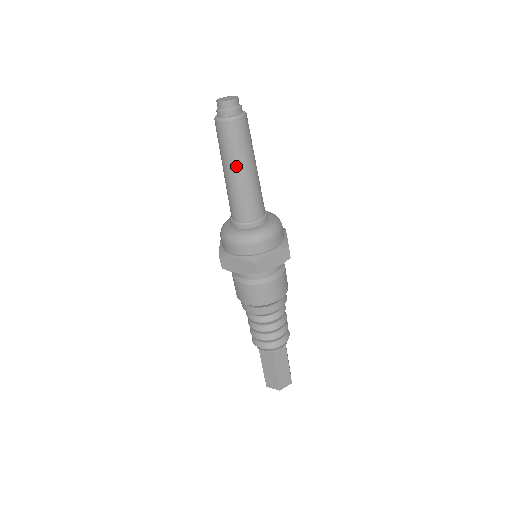
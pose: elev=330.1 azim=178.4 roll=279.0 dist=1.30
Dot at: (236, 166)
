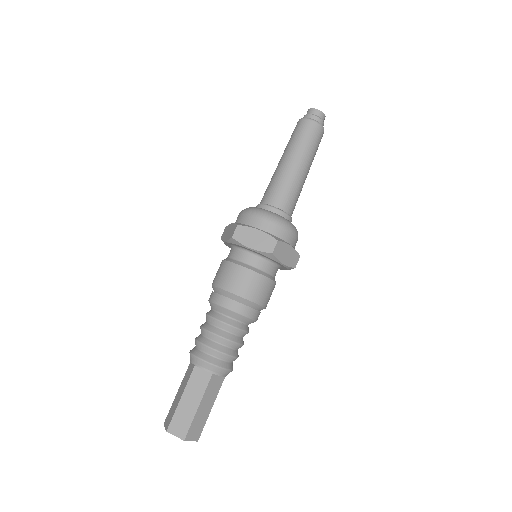
Dot at: (287, 154)
